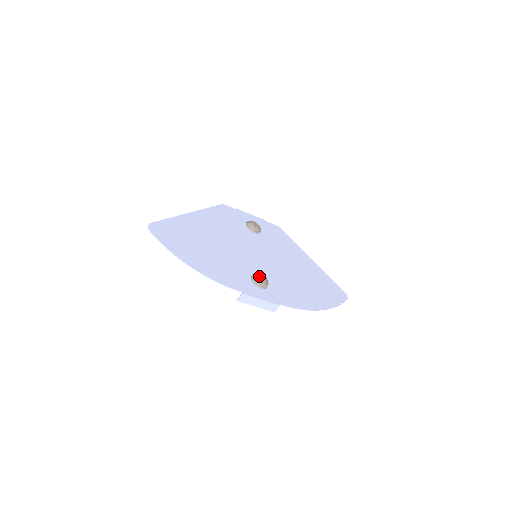
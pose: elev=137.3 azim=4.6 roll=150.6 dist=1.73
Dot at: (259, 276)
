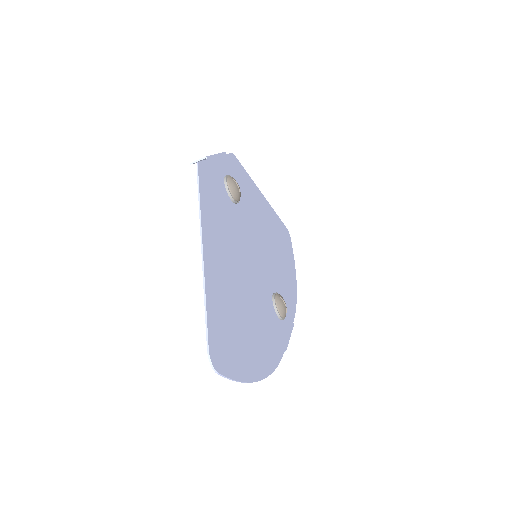
Dot at: (283, 305)
